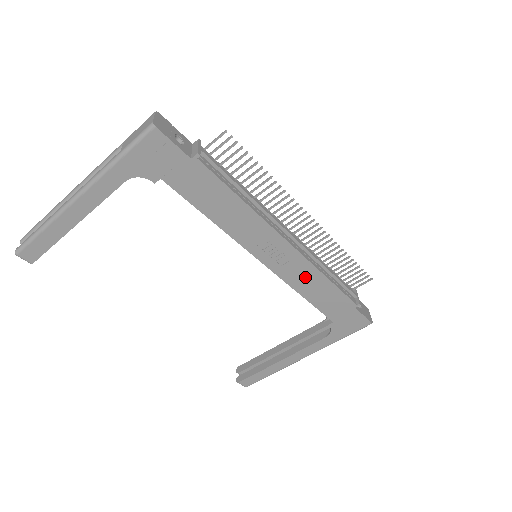
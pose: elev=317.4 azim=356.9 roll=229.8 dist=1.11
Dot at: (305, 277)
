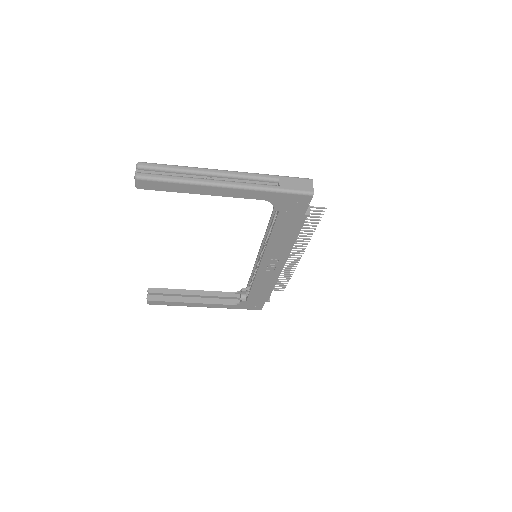
Dot at: (267, 280)
